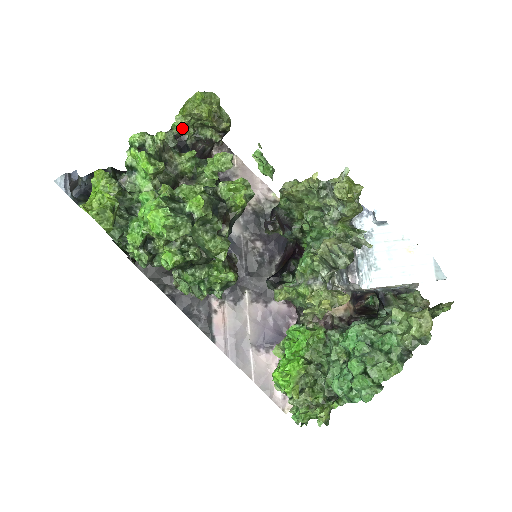
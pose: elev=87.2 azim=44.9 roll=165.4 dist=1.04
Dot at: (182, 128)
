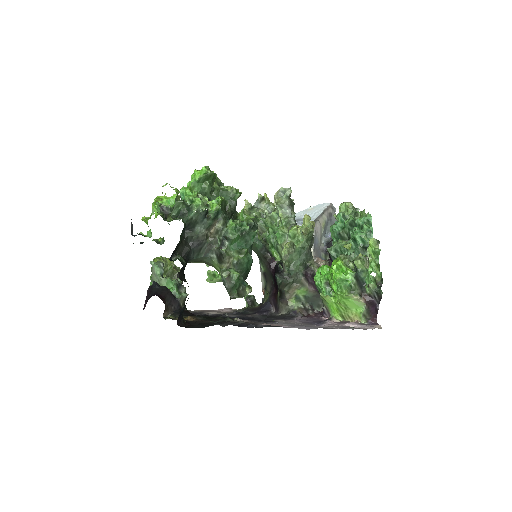
Dot at: occluded
